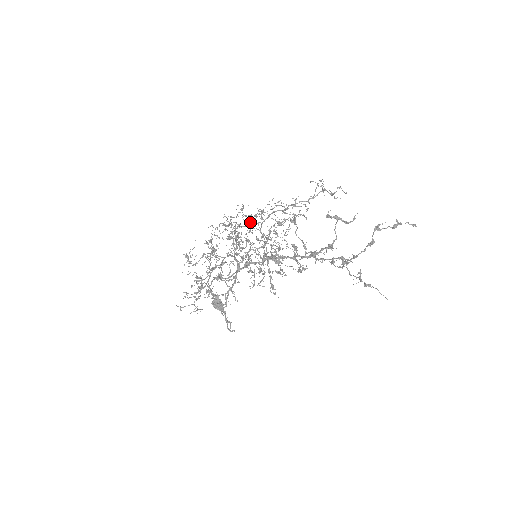
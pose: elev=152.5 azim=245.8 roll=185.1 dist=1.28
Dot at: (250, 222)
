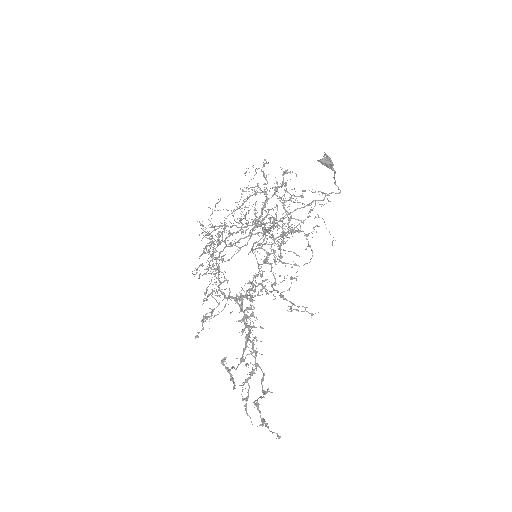
Dot at: occluded
